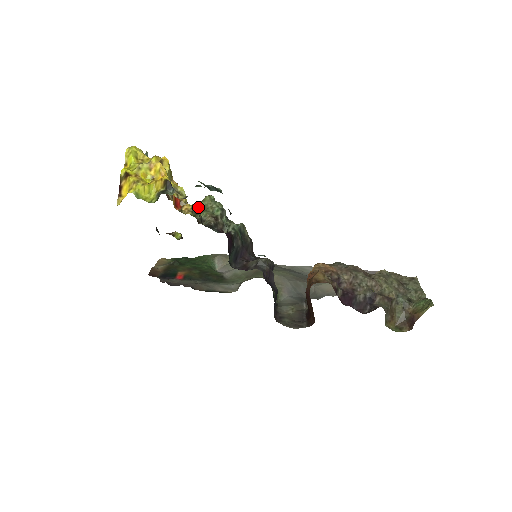
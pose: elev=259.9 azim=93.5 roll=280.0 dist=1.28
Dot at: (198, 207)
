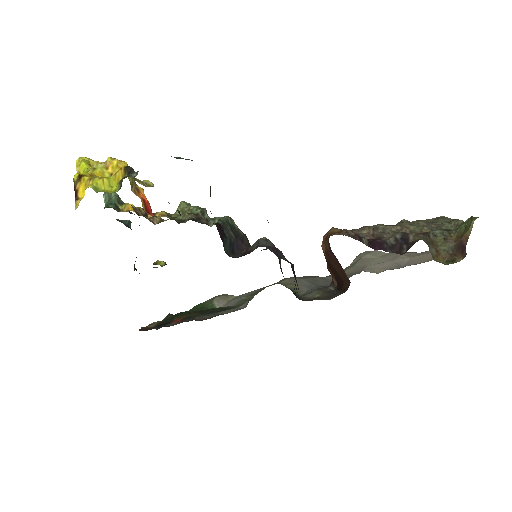
Dot at: (174, 213)
